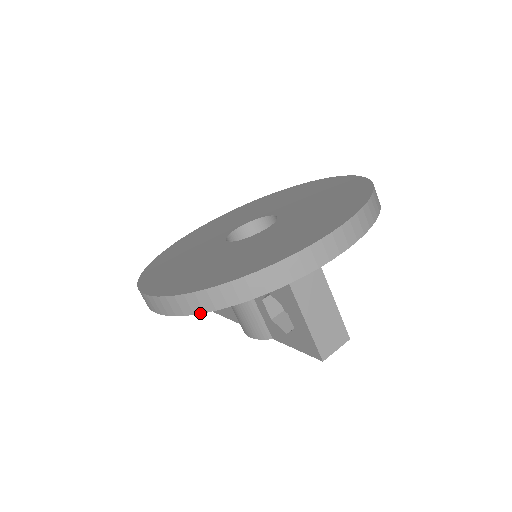
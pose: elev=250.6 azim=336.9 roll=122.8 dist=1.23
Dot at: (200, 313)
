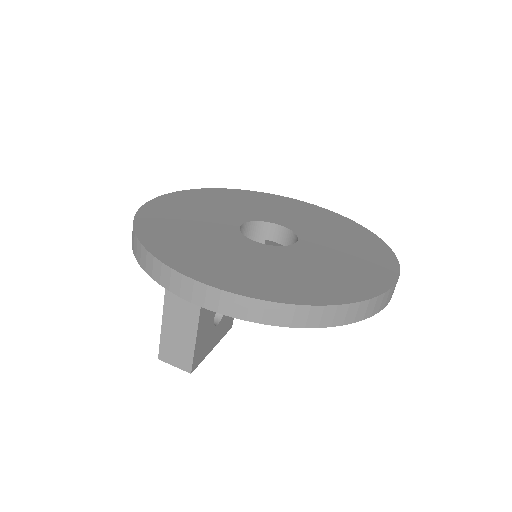
Dot at: occluded
